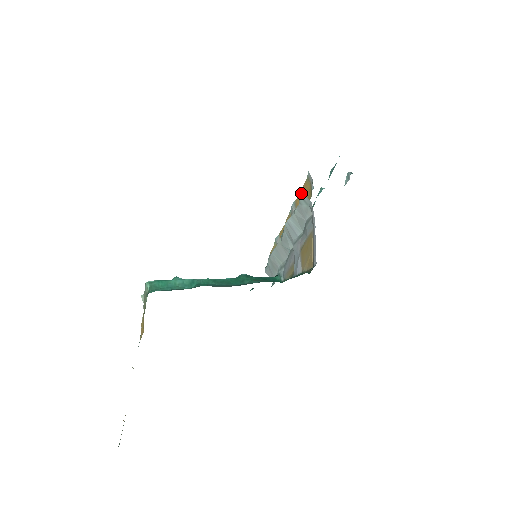
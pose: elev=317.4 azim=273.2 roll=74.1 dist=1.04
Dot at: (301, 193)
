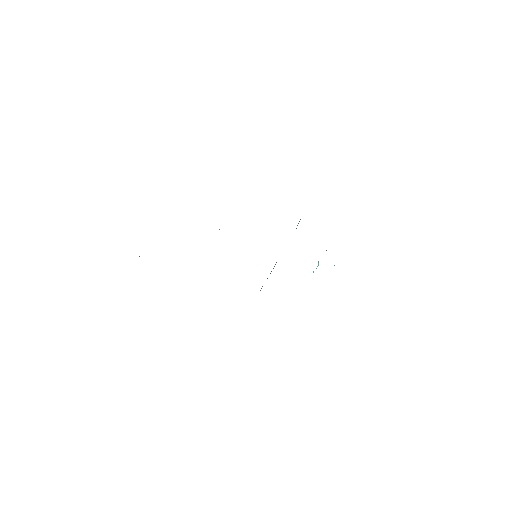
Dot at: (299, 221)
